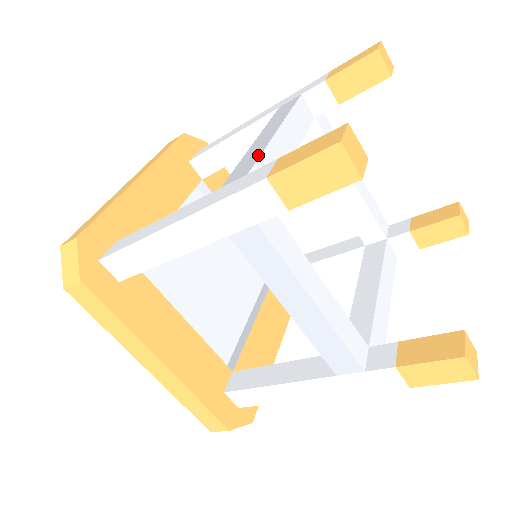
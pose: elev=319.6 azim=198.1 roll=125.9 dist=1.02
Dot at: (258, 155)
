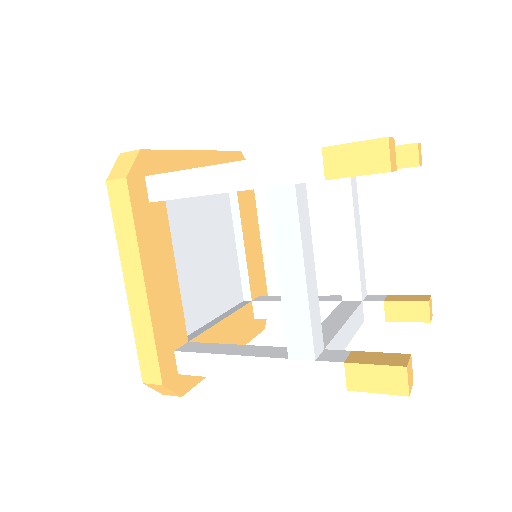
Dot at: occluded
